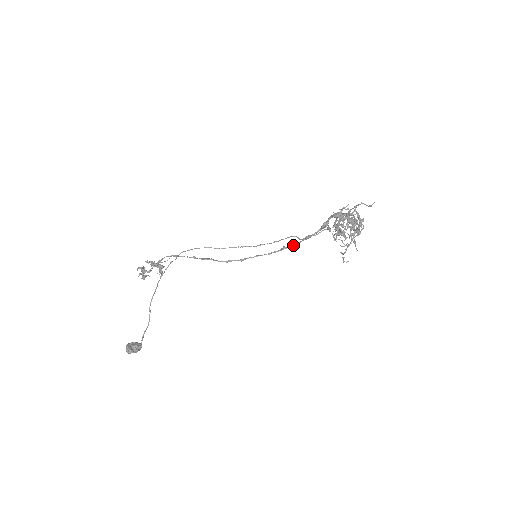
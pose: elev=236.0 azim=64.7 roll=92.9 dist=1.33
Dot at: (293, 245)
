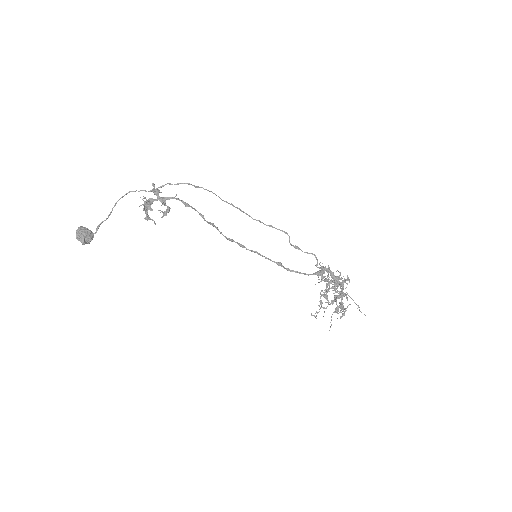
Dot at: (288, 269)
